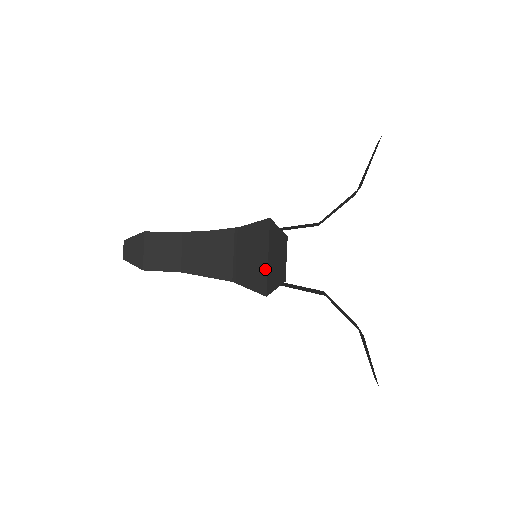
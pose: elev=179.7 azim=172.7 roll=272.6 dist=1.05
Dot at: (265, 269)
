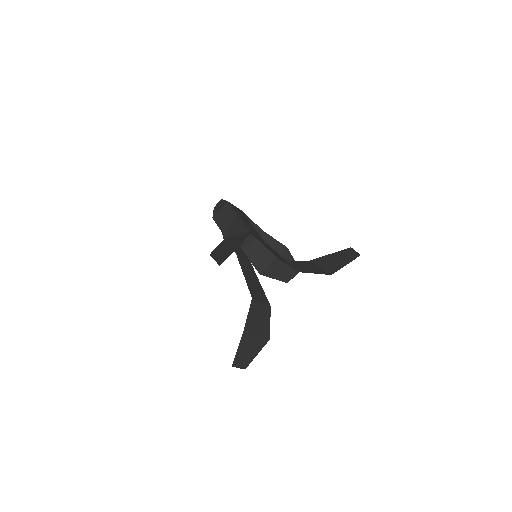
Dot at: occluded
